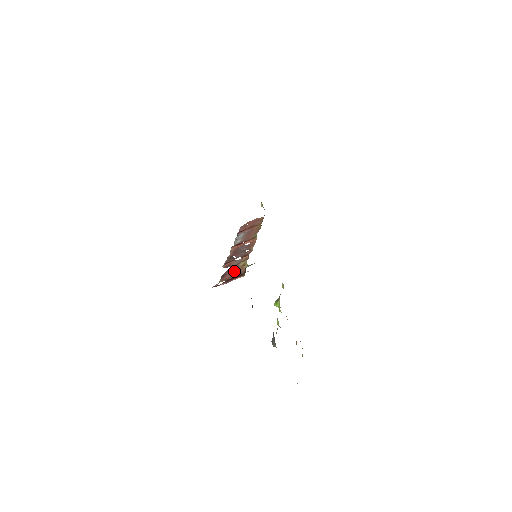
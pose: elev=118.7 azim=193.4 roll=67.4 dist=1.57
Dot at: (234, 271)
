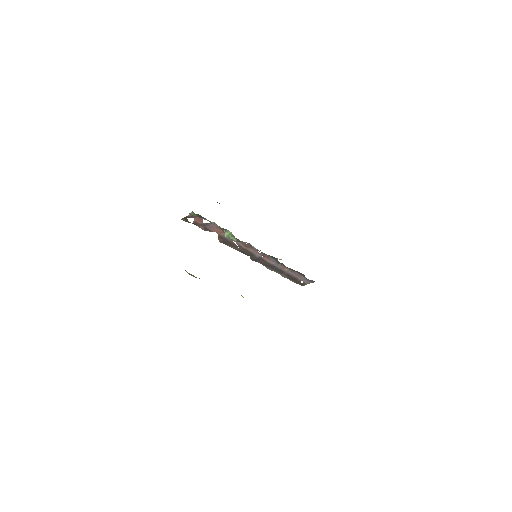
Dot at: (210, 224)
